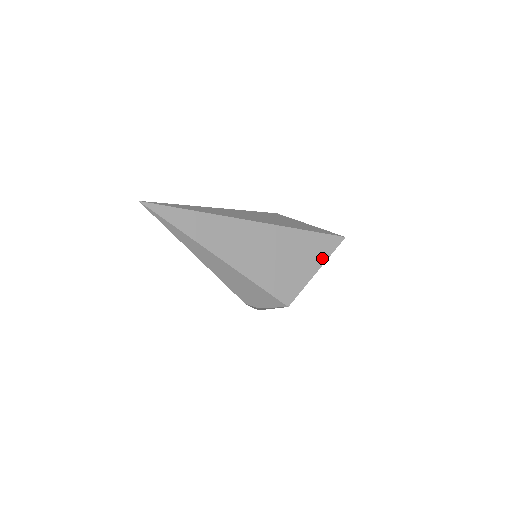
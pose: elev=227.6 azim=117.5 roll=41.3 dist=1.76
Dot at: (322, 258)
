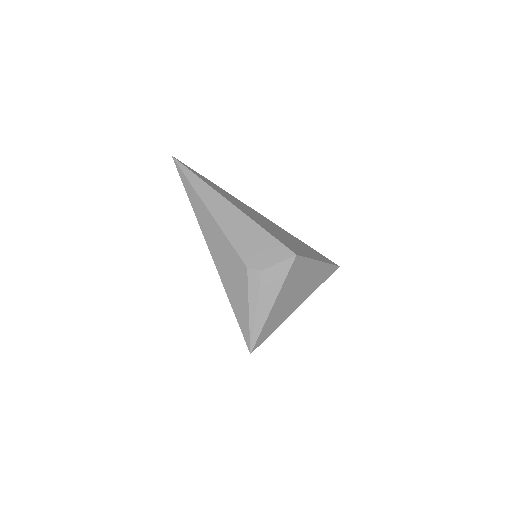
Dot at: (322, 260)
